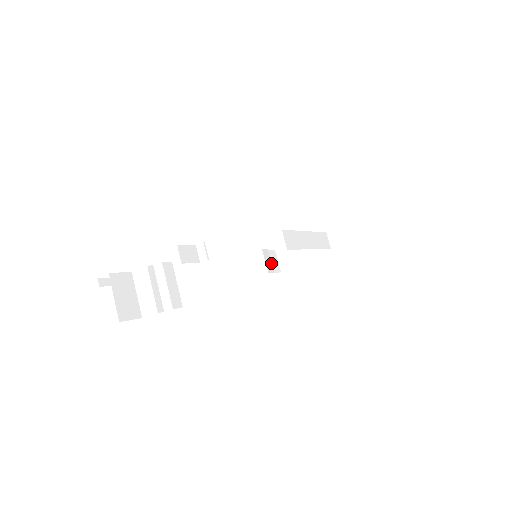
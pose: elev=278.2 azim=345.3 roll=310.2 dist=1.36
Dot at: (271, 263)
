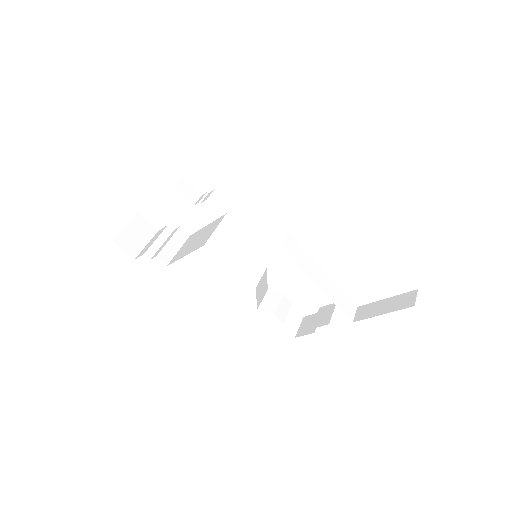
Dot at: (286, 315)
